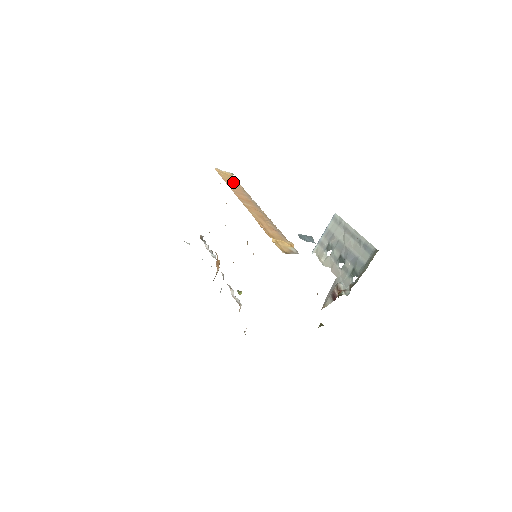
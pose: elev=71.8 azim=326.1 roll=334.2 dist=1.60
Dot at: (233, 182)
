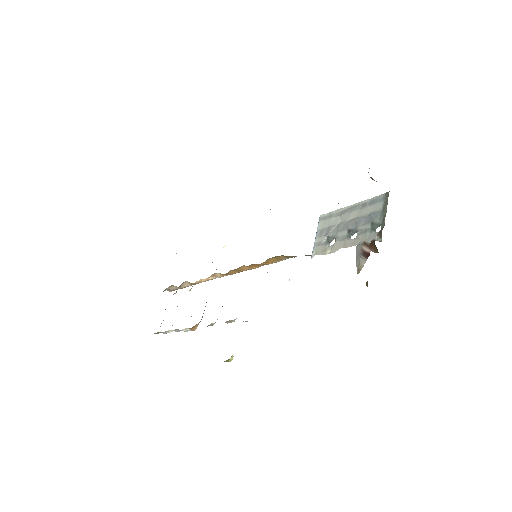
Dot at: occluded
